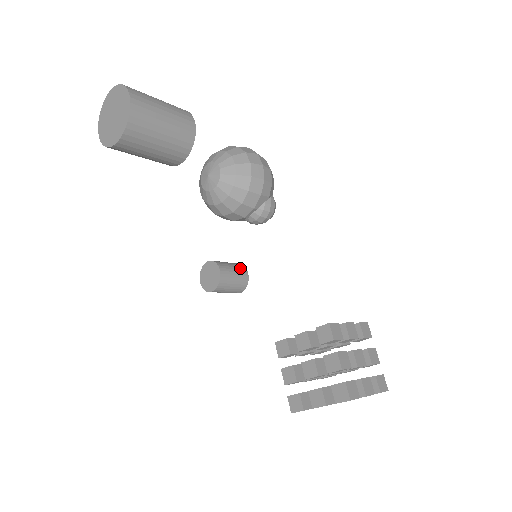
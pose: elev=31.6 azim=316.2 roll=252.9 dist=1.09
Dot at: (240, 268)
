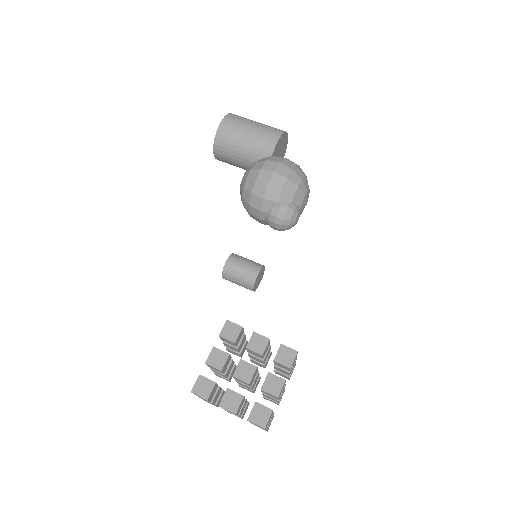
Dot at: (253, 266)
